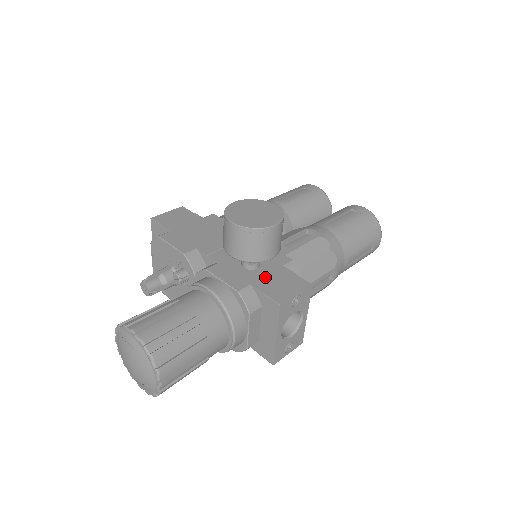
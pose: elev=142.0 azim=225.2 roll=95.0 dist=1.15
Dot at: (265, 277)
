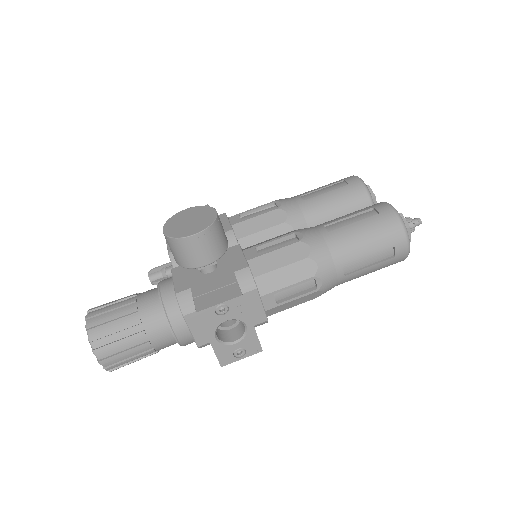
Dot at: (208, 282)
